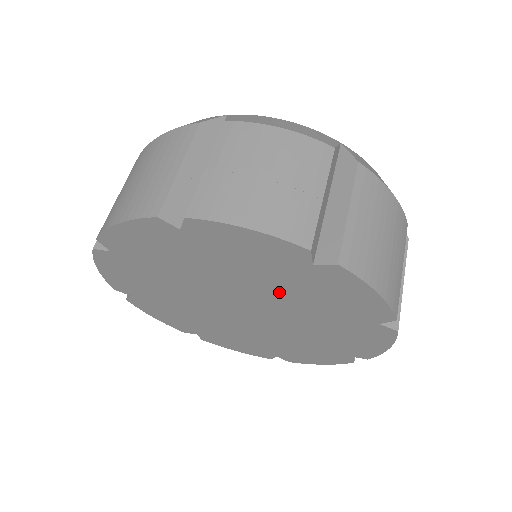
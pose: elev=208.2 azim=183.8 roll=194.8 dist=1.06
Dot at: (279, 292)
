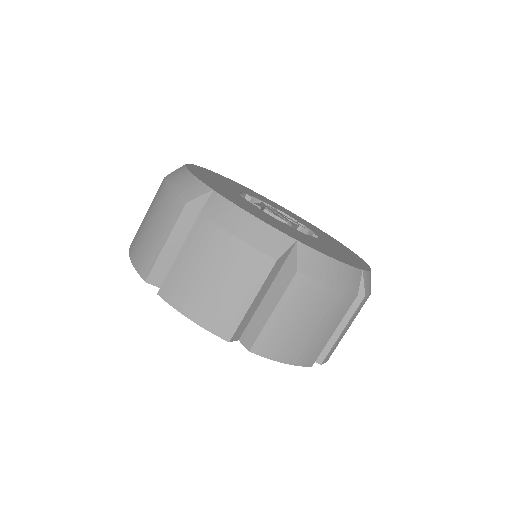
Dot at: occluded
